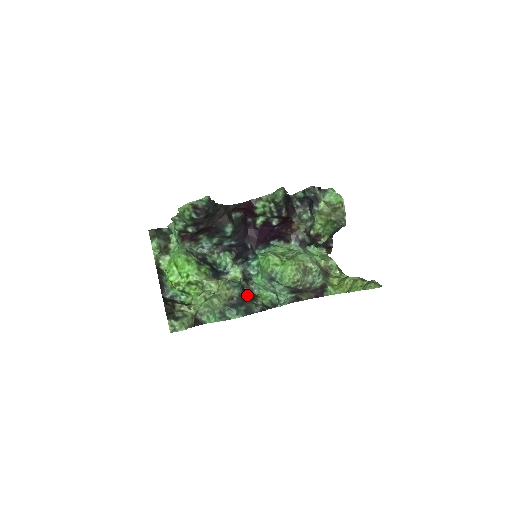
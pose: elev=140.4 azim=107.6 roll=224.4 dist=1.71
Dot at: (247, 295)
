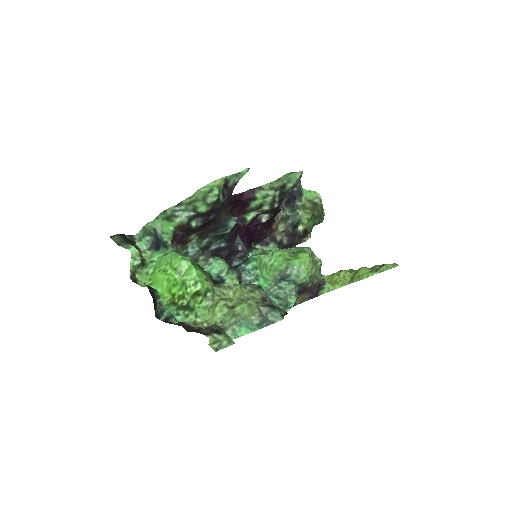
Dot at: occluded
